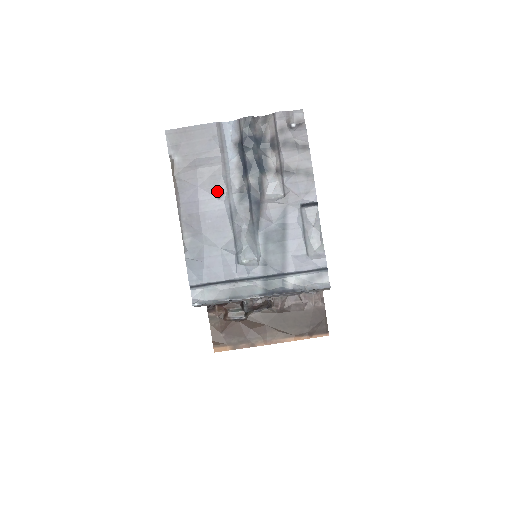
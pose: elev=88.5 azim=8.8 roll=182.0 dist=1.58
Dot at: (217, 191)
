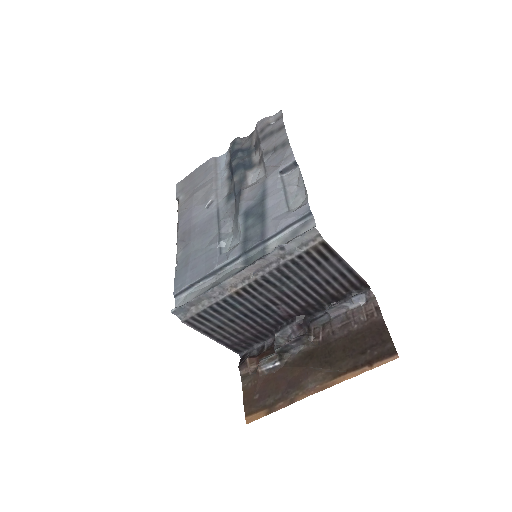
Dot at: (207, 202)
